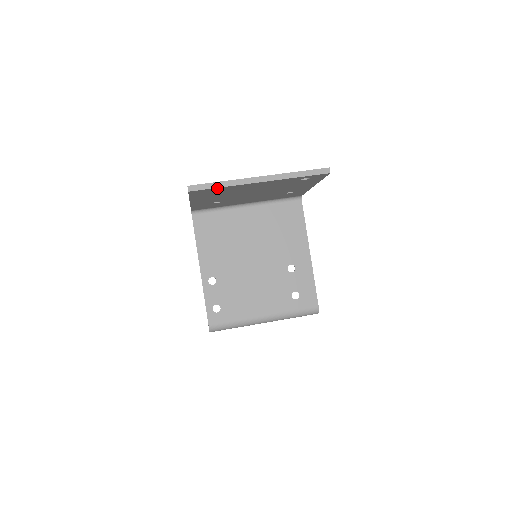
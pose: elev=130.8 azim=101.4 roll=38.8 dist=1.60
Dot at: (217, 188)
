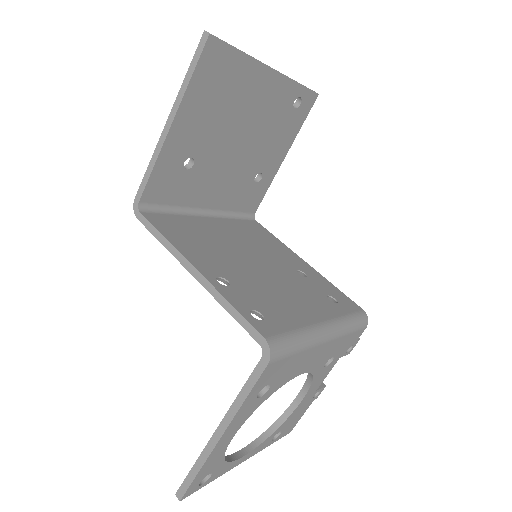
Dot at: (235, 53)
